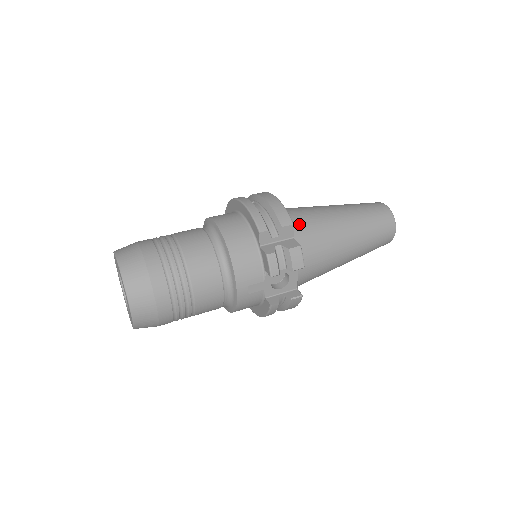
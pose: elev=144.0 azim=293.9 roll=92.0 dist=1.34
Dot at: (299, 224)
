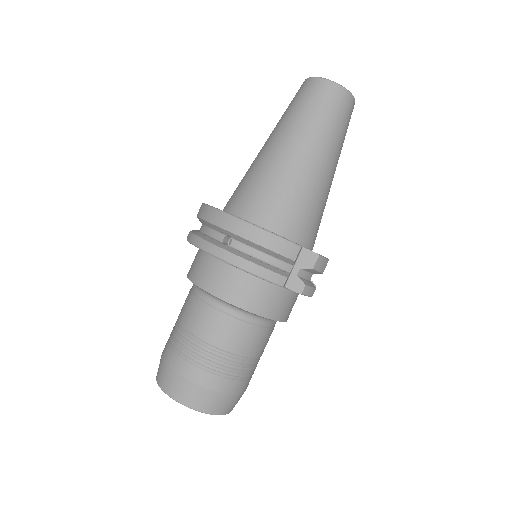
Dot at: (290, 220)
